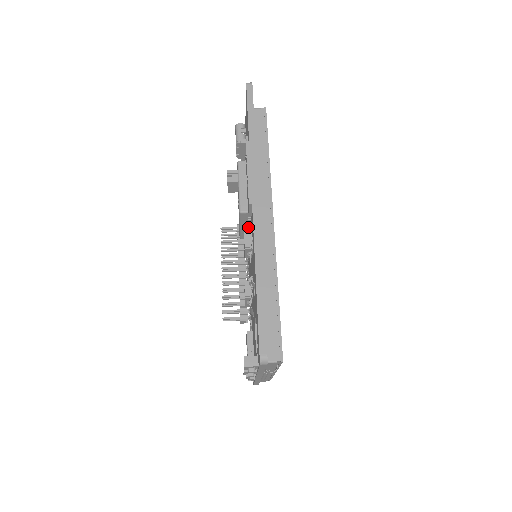
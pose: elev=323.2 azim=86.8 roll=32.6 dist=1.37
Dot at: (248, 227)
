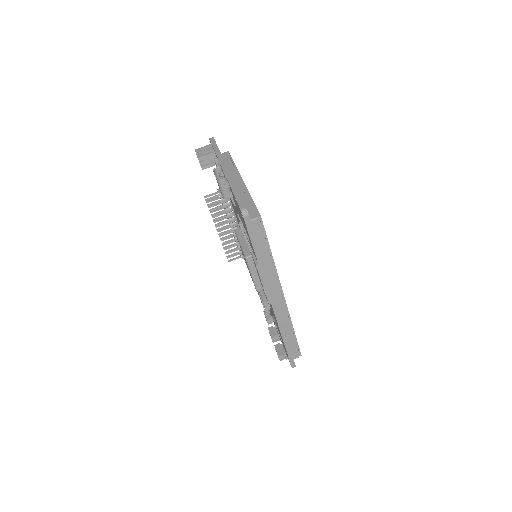
Dot at: occluded
